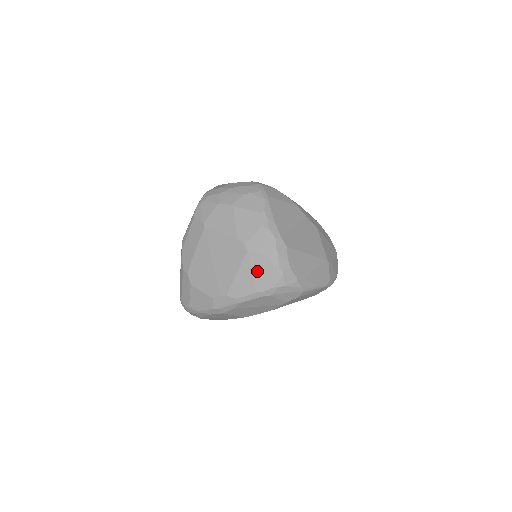
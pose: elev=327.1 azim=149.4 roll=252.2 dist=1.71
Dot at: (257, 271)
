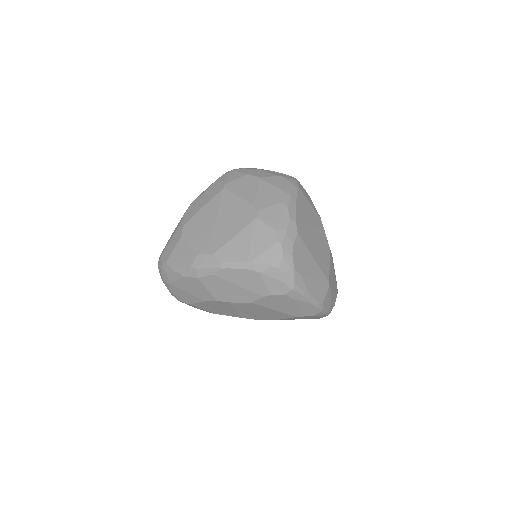
Dot at: (257, 240)
